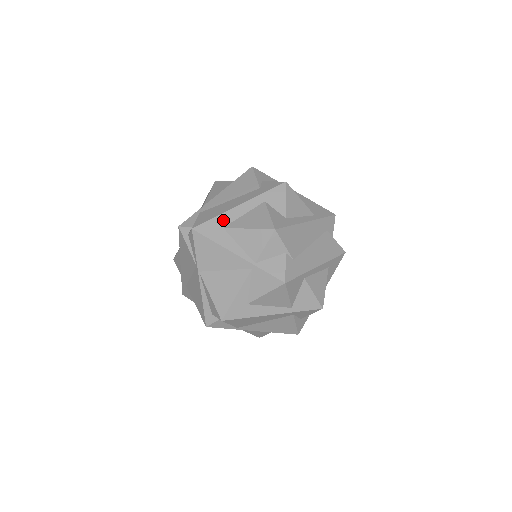
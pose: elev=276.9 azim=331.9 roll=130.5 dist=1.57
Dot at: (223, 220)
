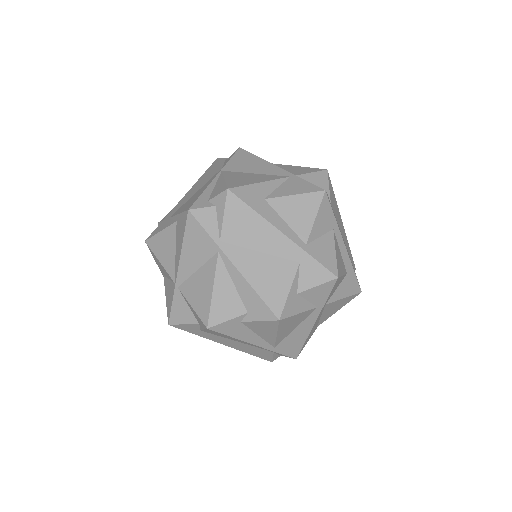
Dot at: occluded
